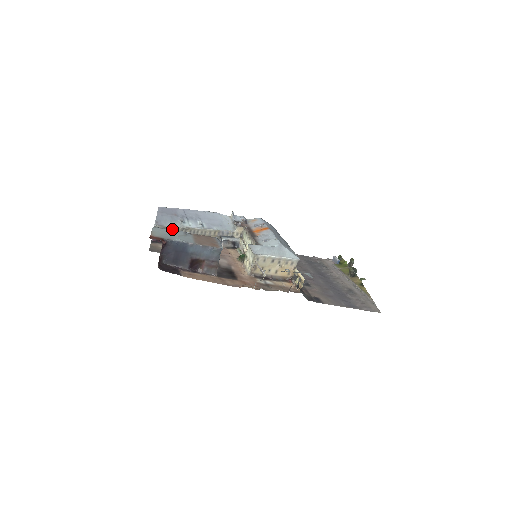
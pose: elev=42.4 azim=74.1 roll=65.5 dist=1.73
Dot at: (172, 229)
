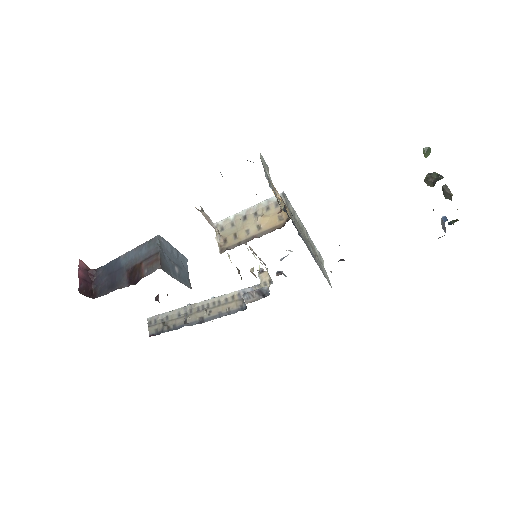
Dot at: (172, 315)
